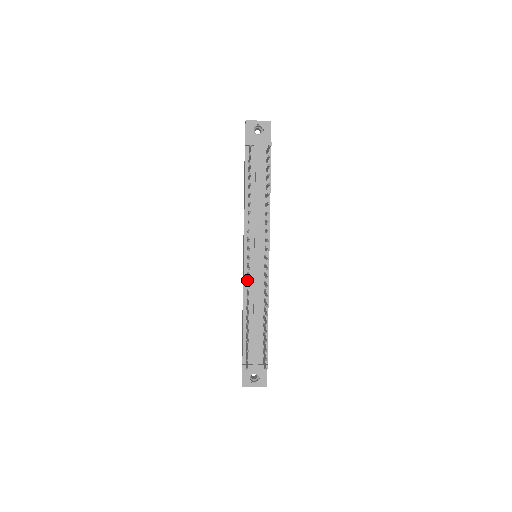
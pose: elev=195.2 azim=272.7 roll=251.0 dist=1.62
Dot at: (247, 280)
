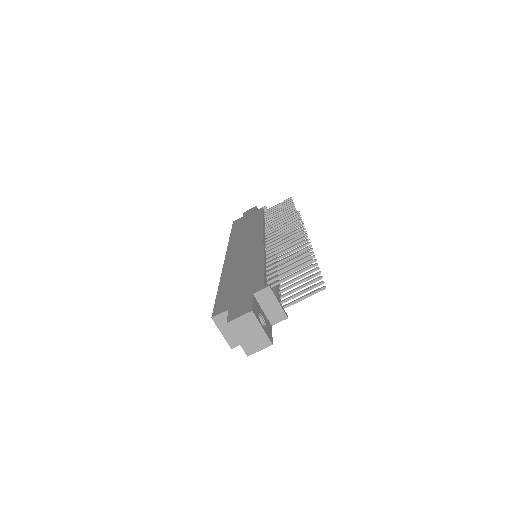
Dot at: (265, 248)
